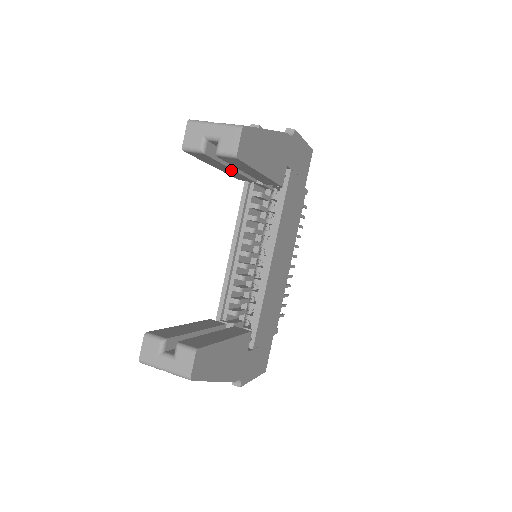
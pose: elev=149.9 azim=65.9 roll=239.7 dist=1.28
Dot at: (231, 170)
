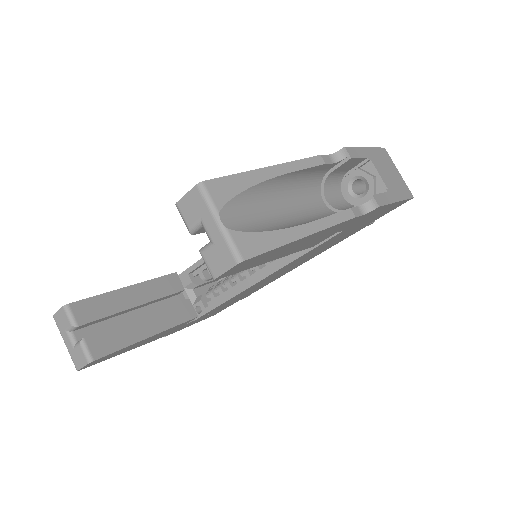
Dot at: occluded
